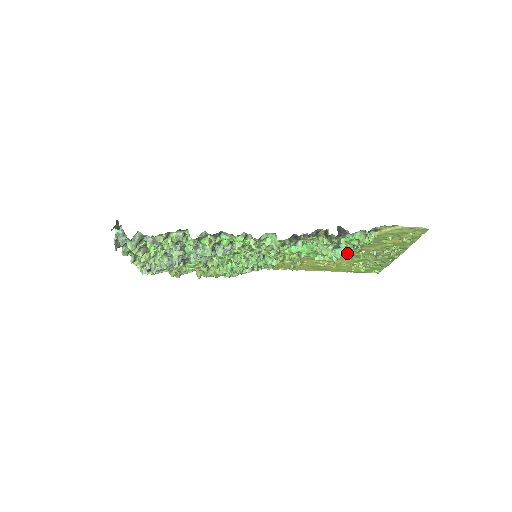
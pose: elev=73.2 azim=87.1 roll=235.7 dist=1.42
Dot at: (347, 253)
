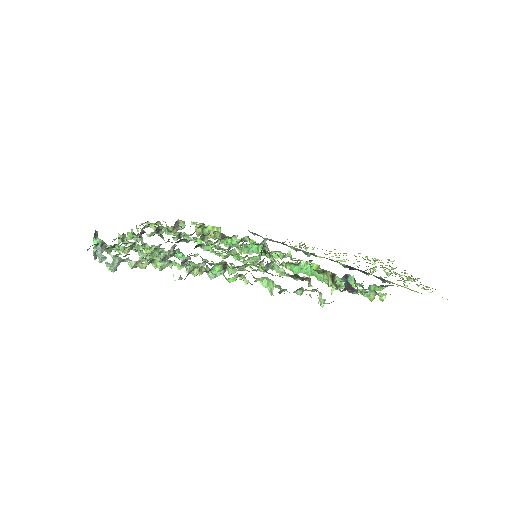
Dot at: occluded
